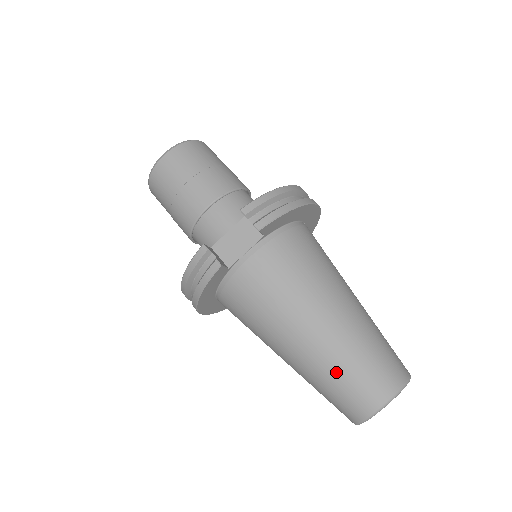
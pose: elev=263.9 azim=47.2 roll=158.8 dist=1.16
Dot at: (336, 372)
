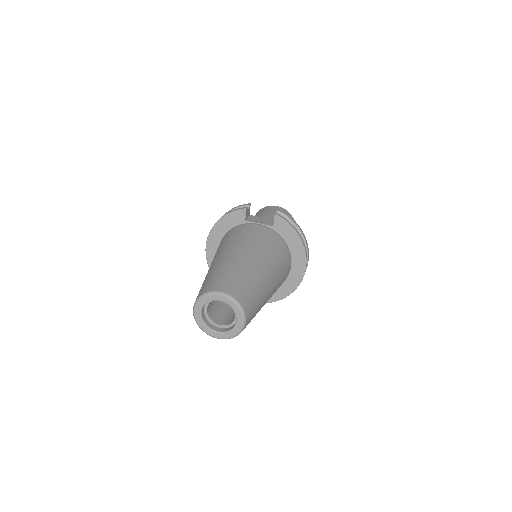
Dot at: (224, 270)
